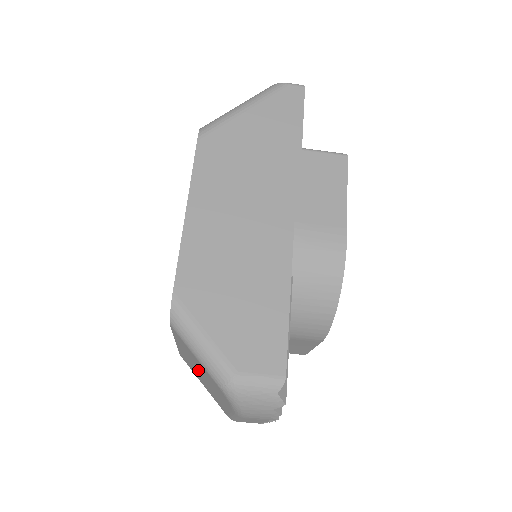
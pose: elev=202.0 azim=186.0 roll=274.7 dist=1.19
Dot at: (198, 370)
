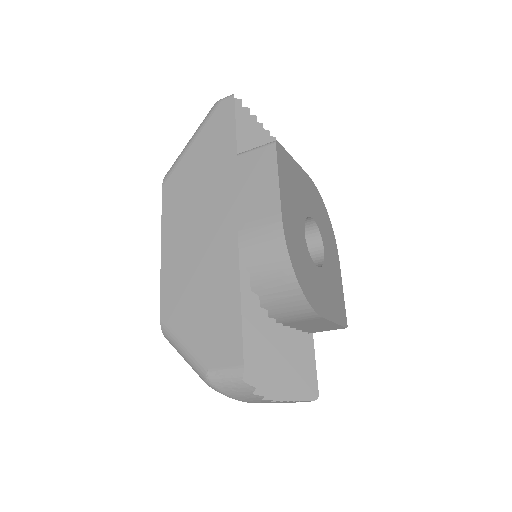
Dot at: occluded
